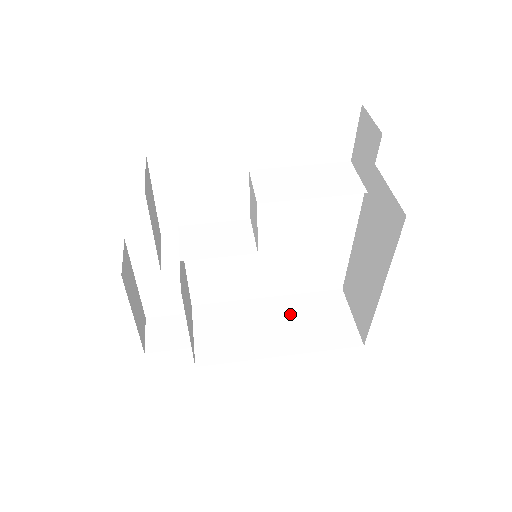
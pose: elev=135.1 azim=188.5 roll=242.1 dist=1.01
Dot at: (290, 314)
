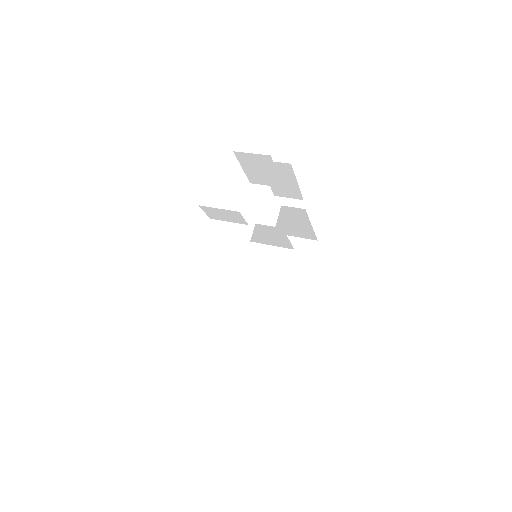
Dot at: occluded
